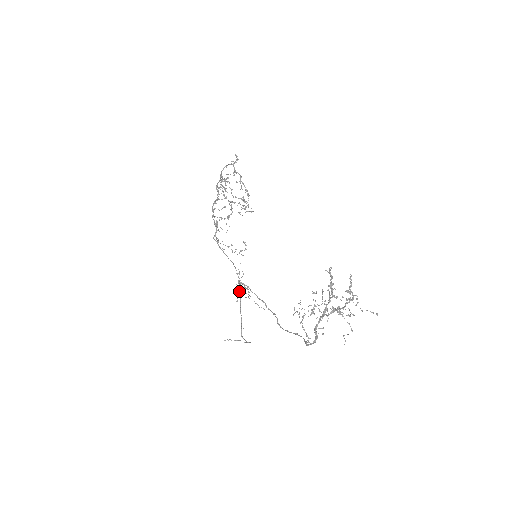
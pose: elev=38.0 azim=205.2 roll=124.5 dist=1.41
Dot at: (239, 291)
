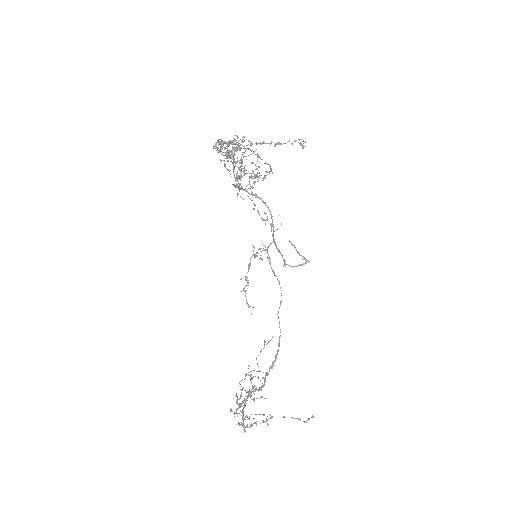
Dot at: (240, 279)
